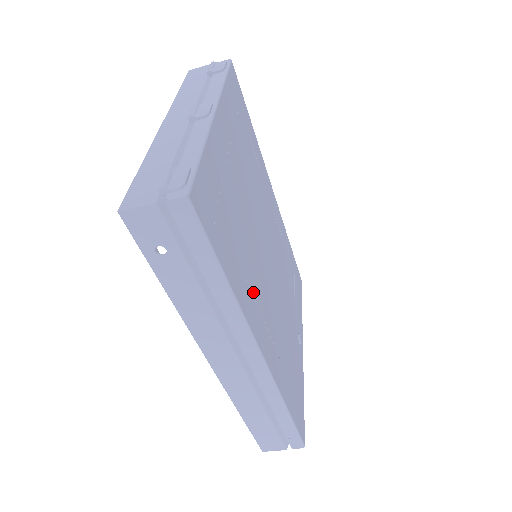
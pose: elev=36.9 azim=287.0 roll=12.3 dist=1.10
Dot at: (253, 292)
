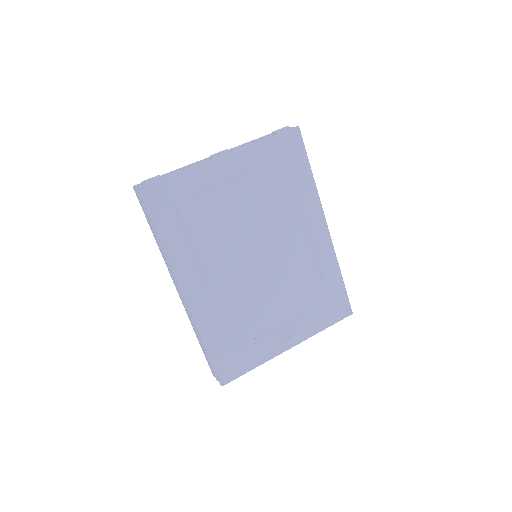
Dot at: (200, 262)
